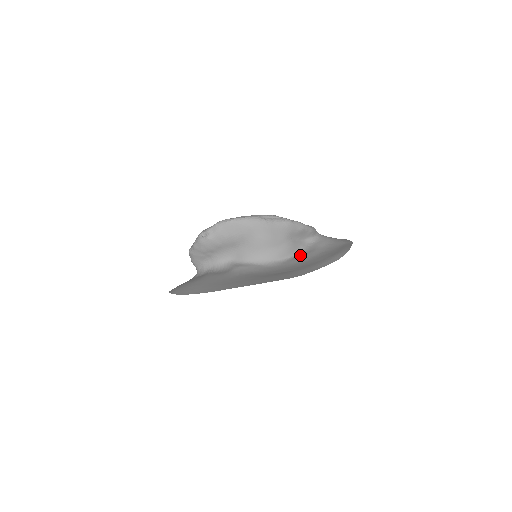
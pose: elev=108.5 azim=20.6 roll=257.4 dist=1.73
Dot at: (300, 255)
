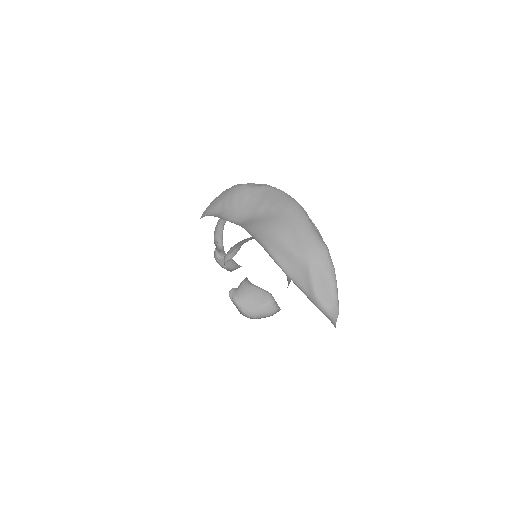
Dot at: occluded
